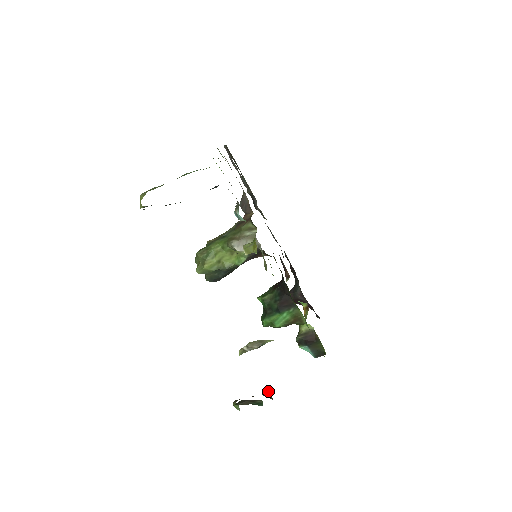
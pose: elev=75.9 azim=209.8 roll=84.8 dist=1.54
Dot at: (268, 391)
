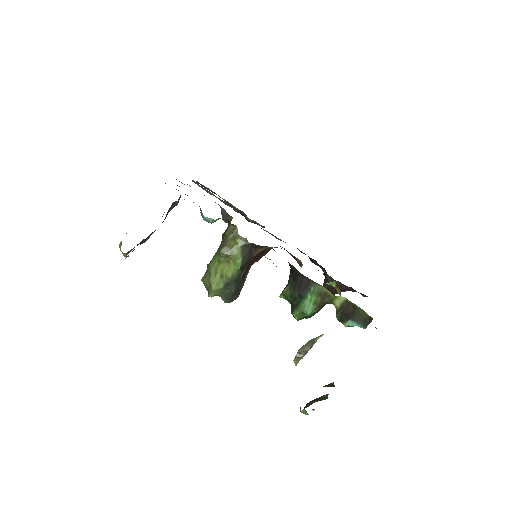
Dot at: (331, 383)
